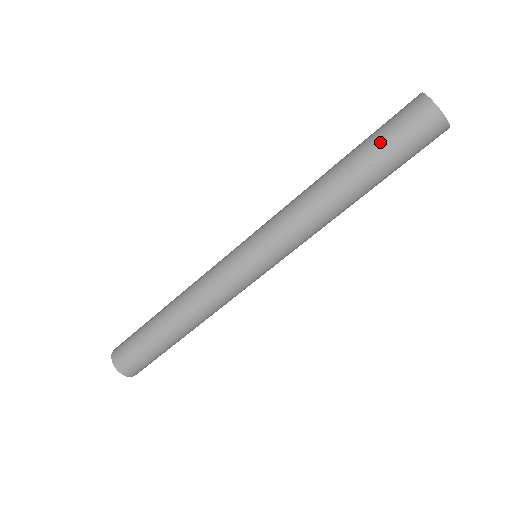
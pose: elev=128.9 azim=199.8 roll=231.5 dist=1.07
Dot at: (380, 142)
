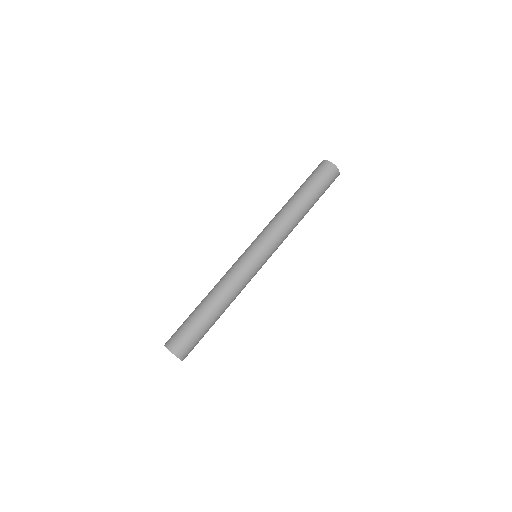
Dot at: (310, 181)
